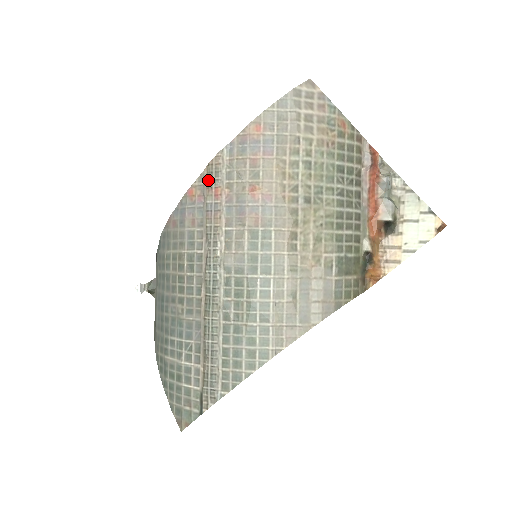
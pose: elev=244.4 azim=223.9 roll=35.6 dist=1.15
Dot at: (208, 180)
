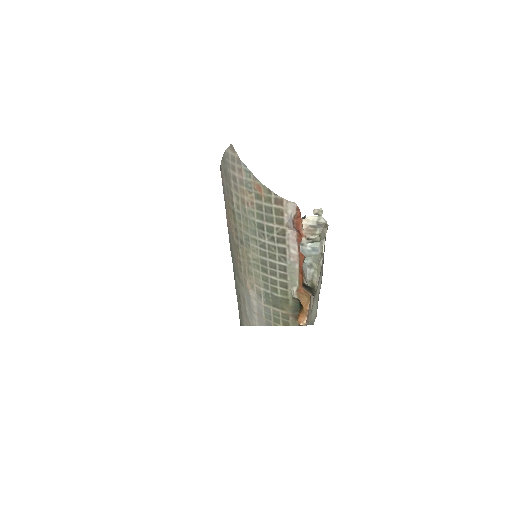
Dot at: occluded
